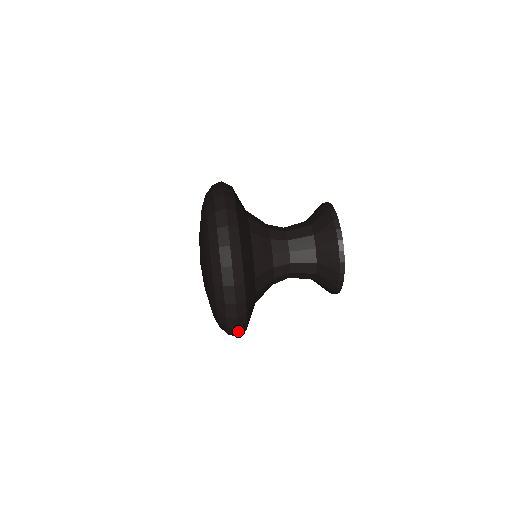
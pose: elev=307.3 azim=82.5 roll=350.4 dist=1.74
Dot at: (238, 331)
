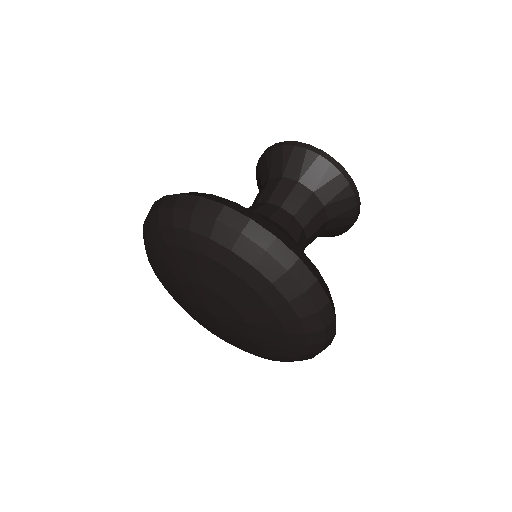
Dot at: (332, 308)
